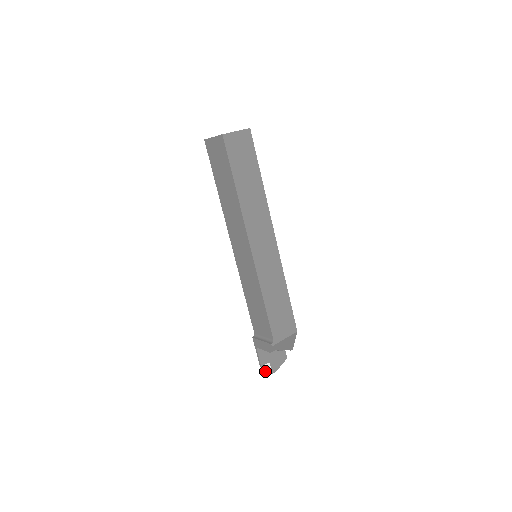
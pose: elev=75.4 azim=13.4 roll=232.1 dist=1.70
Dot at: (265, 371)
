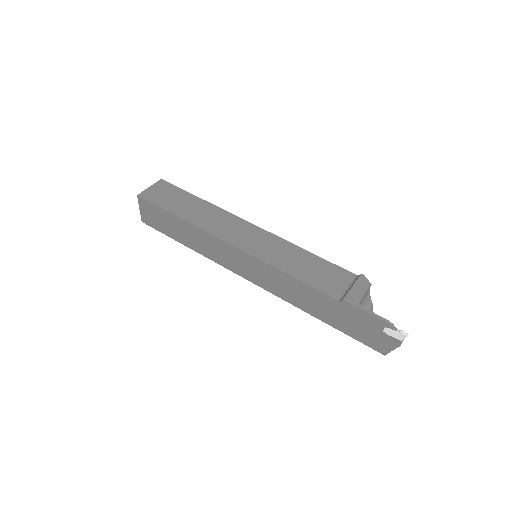
Dot at: (396, 328)
